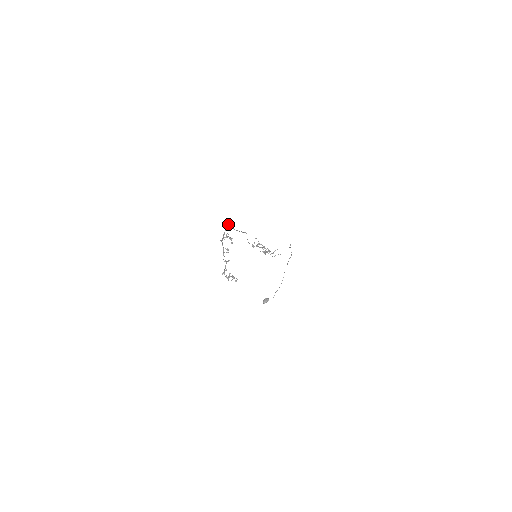
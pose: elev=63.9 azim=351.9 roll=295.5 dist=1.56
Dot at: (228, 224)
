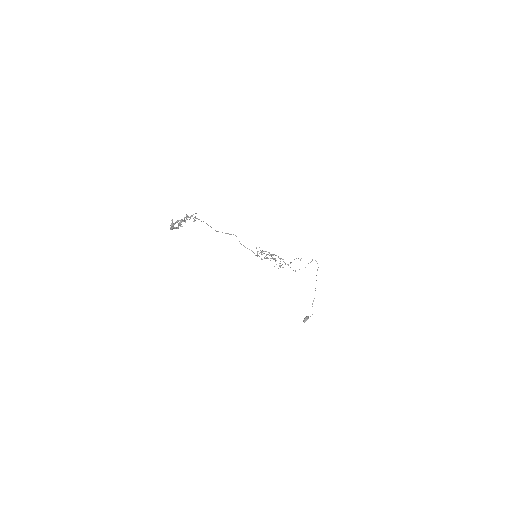
Dot at: (201, 221)
